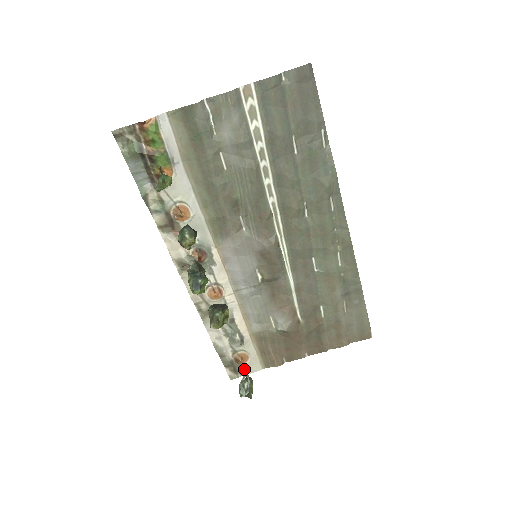
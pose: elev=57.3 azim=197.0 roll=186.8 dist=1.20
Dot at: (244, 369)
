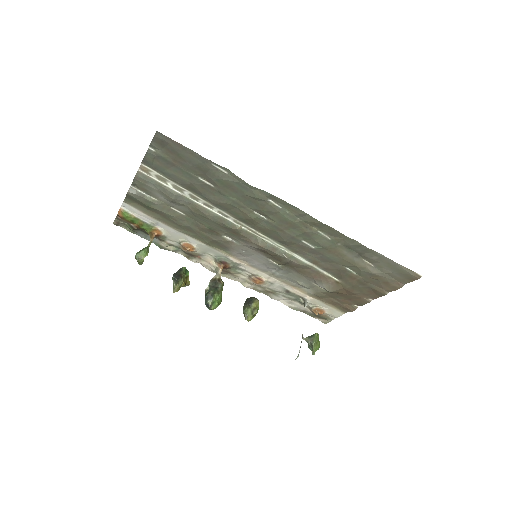
Dot at: (329, 316)
